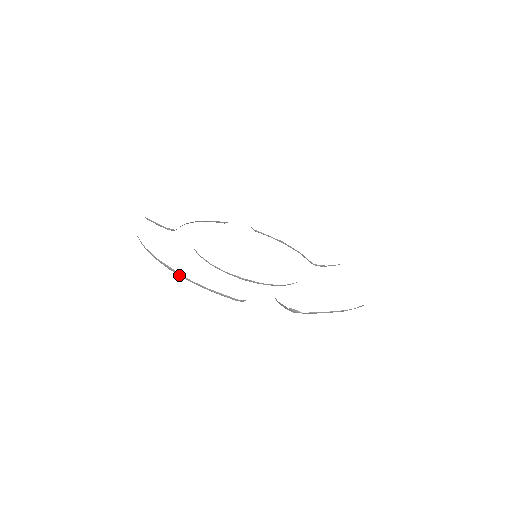
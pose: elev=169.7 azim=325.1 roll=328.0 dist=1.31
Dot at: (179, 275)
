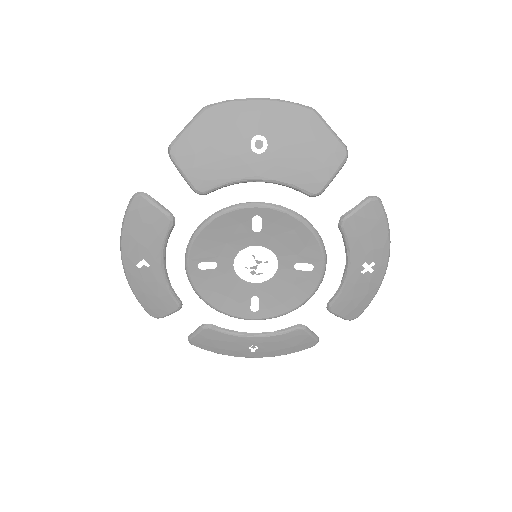
Dot at: (121, 248)
